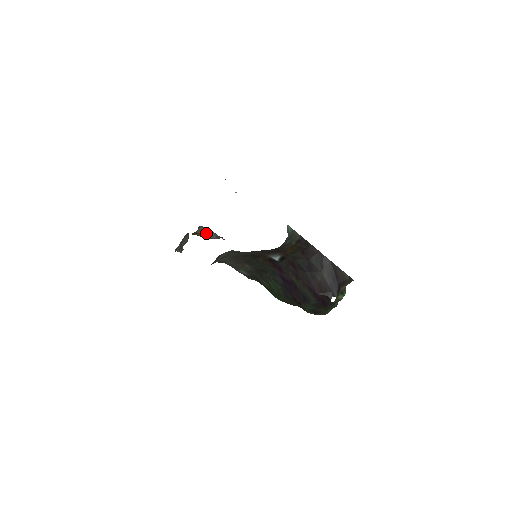
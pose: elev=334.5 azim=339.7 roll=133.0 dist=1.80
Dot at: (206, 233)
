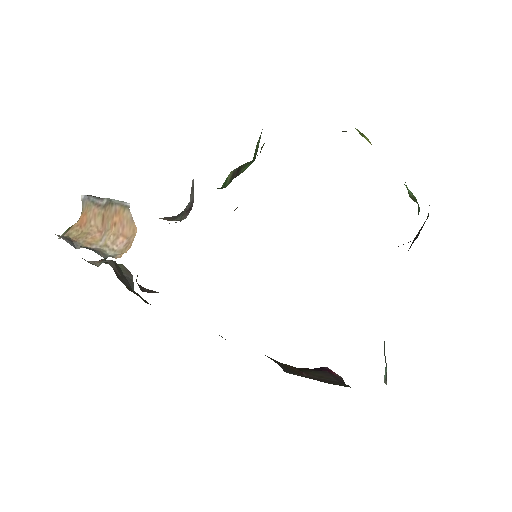
Dot at: occluded
